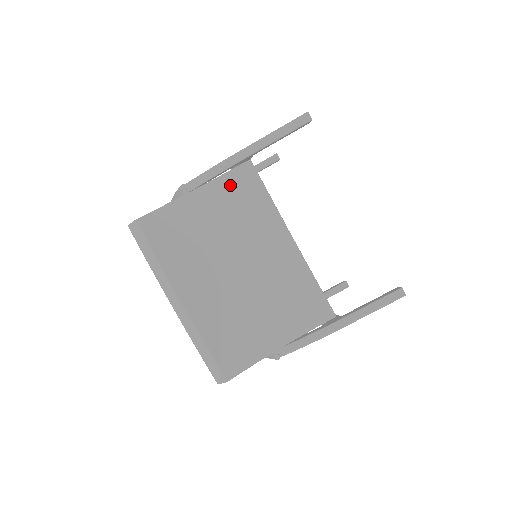
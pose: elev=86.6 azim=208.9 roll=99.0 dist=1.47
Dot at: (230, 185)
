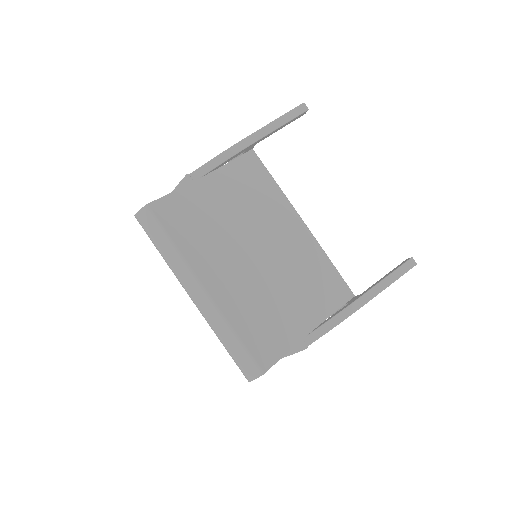
Dot at: (237, 172)
